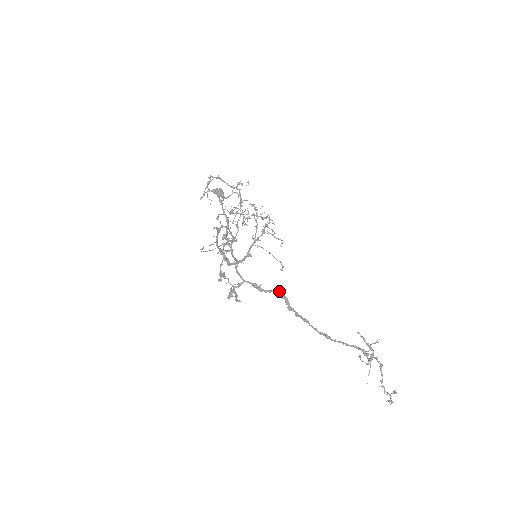
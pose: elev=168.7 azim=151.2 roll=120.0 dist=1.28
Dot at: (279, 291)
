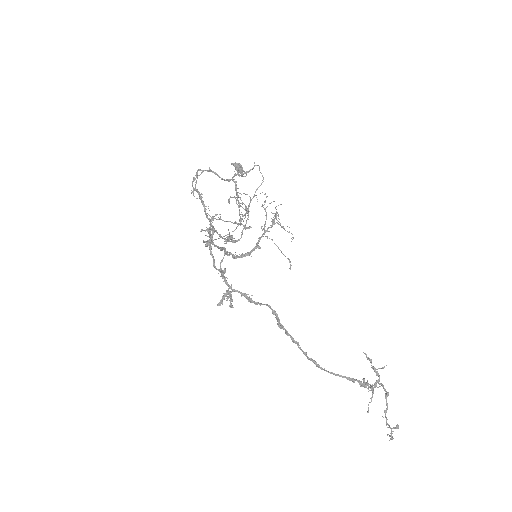
Dot at: (269, 306)
